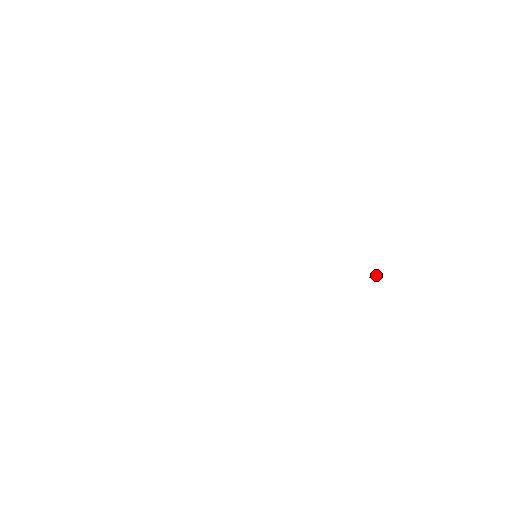
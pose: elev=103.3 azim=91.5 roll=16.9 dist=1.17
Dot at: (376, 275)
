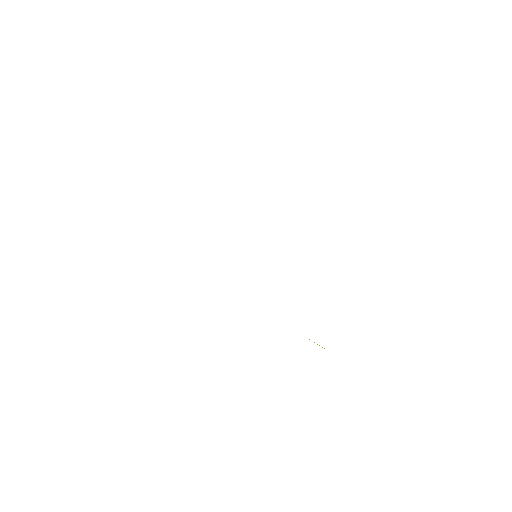
Dot at: occluded
